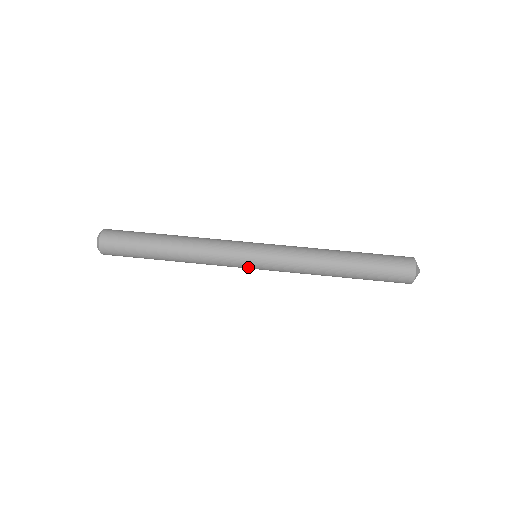
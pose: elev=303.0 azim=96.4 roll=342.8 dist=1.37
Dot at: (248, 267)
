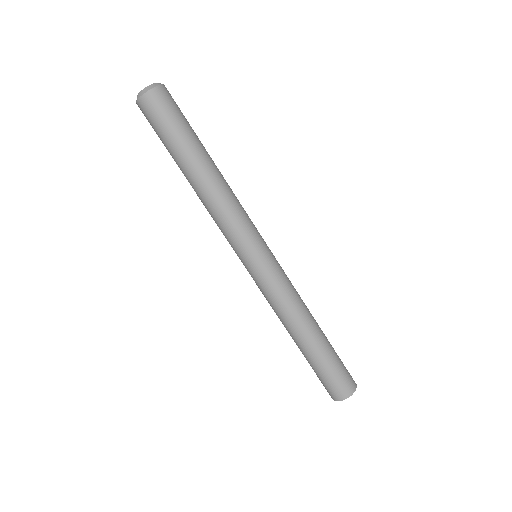
Dot at: occluded
